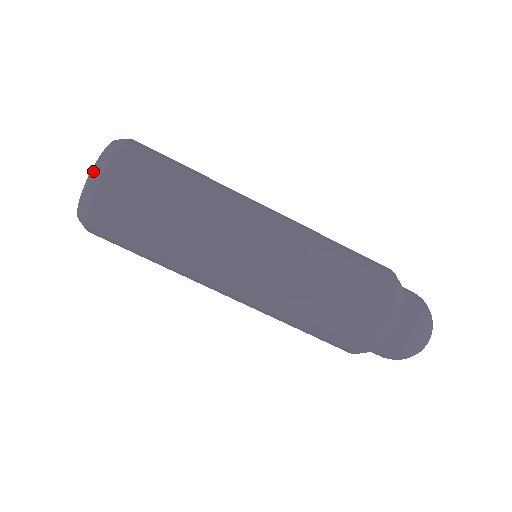
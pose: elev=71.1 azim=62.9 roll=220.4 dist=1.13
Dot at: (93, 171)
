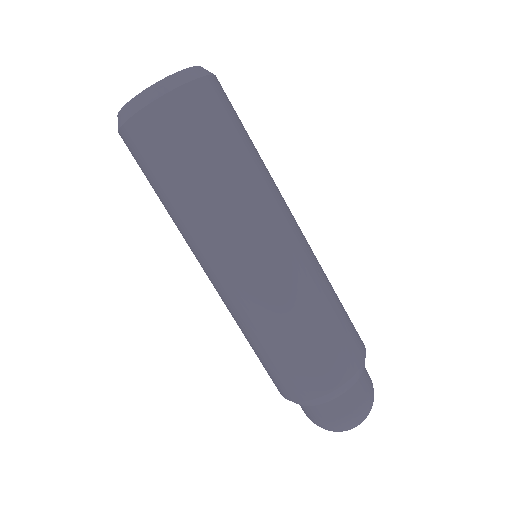
Dot at: (146, 91)
